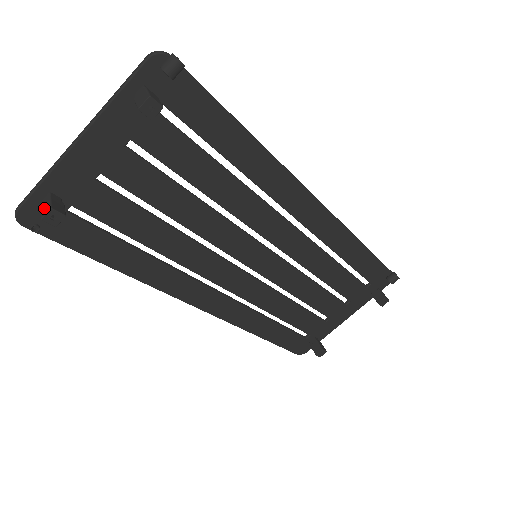
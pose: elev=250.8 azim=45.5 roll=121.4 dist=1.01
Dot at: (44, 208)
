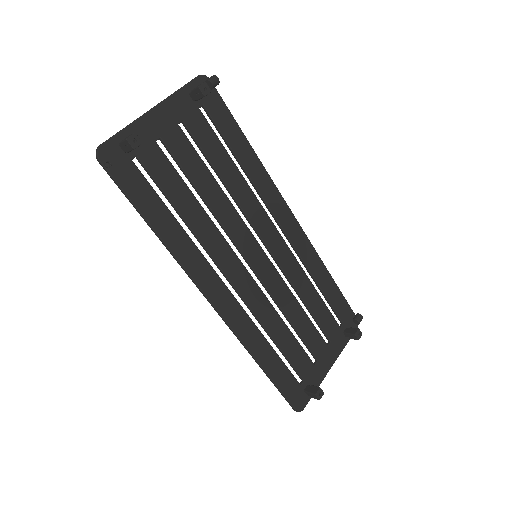
Dot at: (127, 137)
